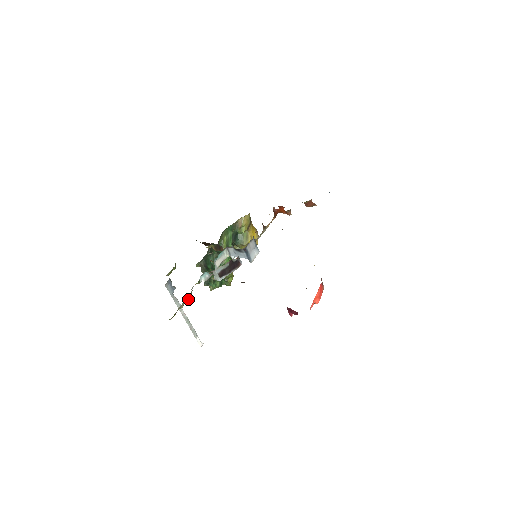
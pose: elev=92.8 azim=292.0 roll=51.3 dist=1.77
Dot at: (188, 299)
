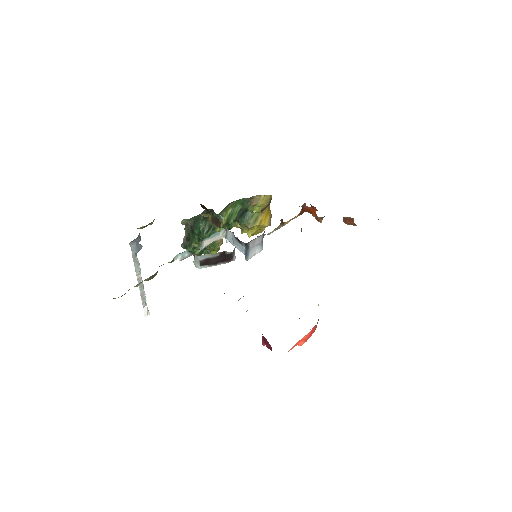
Dot at: (149, 278)
